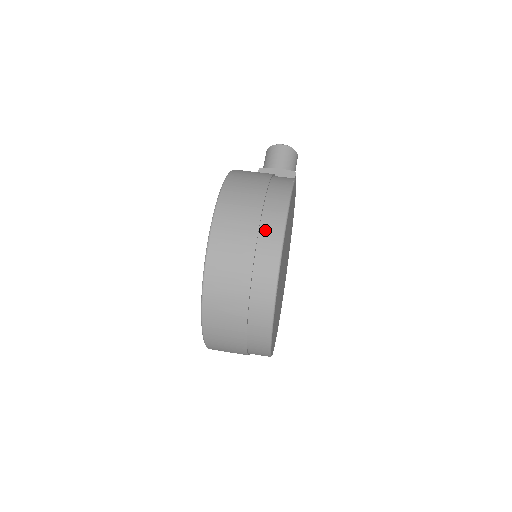
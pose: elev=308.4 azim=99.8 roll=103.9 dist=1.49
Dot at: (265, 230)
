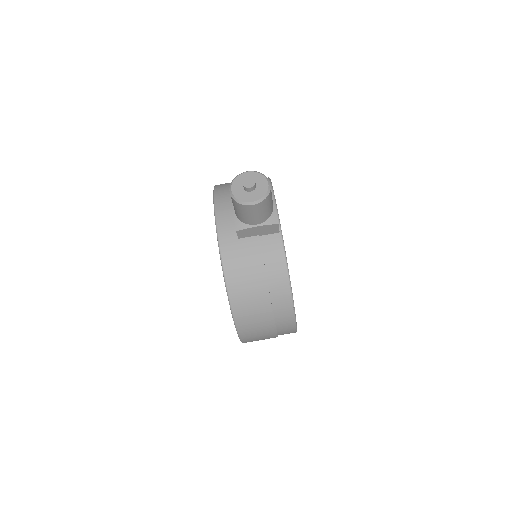
Dot at: (282, 333)
